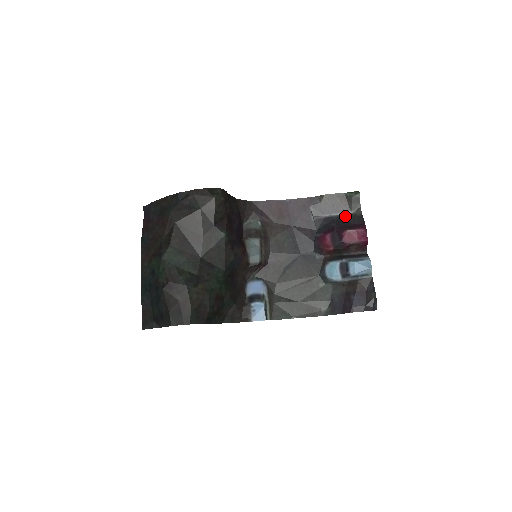
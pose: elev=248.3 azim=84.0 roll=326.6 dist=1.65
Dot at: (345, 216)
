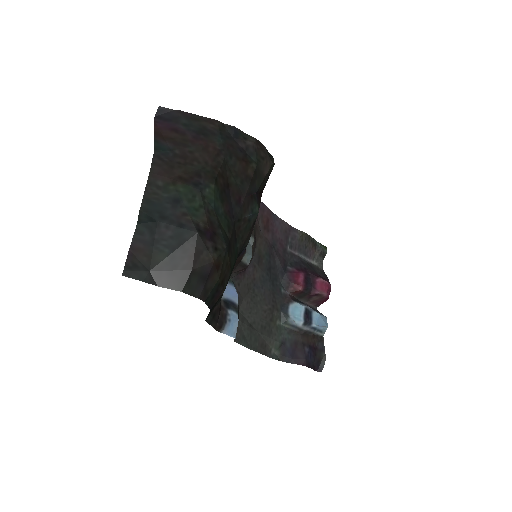
Dot at: (310, 263)
